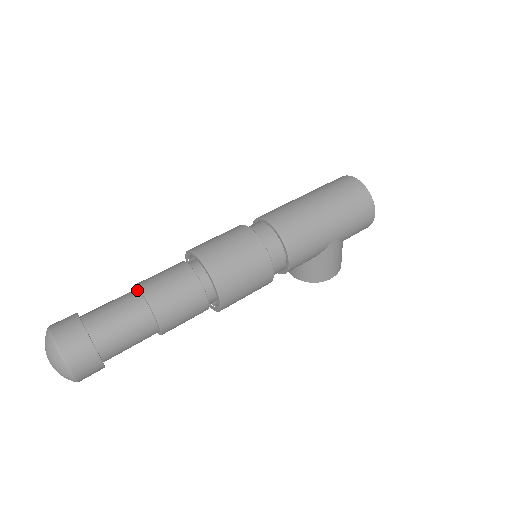
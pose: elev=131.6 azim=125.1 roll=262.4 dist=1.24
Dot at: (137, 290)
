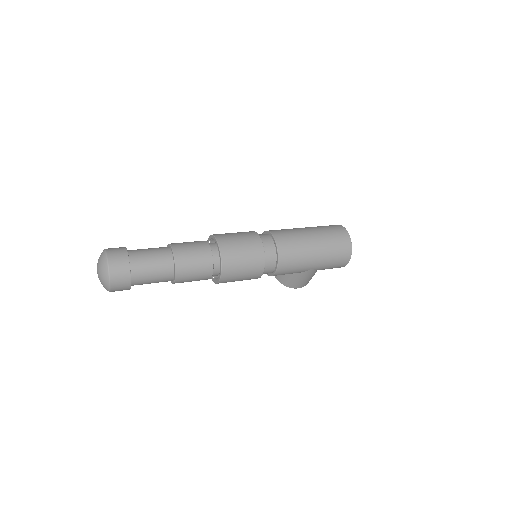
Dot at: (170, 250)
